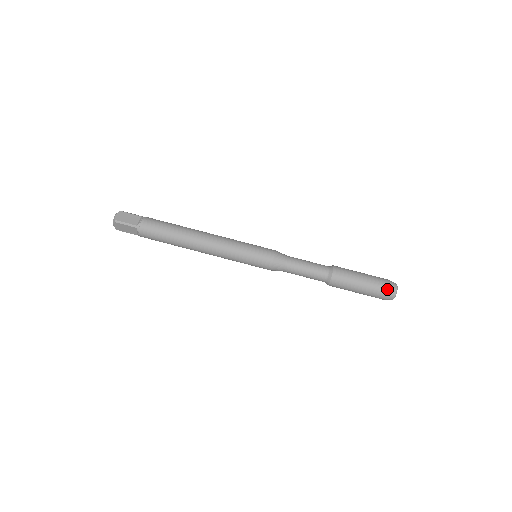
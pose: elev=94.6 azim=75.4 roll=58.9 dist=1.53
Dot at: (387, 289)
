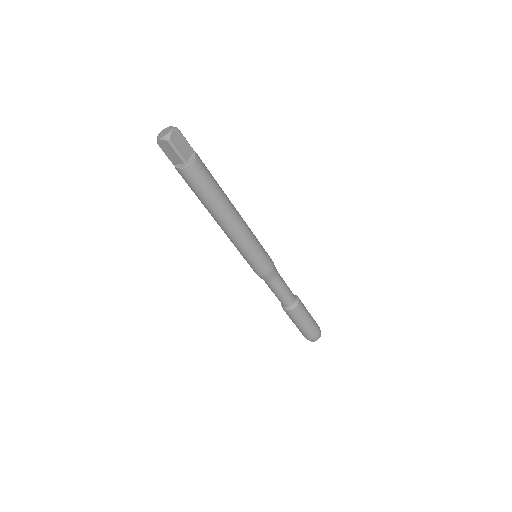
Dot at: (316, 336)
